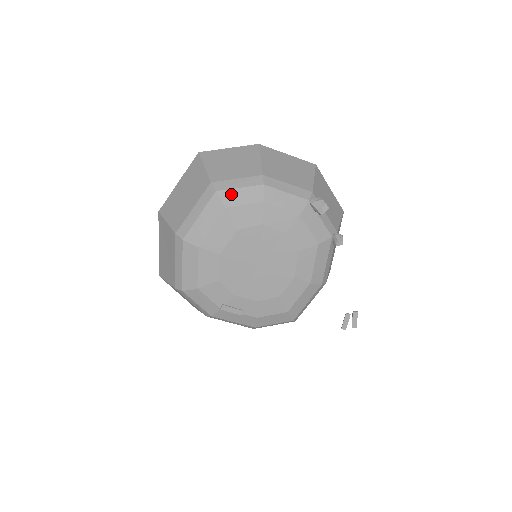
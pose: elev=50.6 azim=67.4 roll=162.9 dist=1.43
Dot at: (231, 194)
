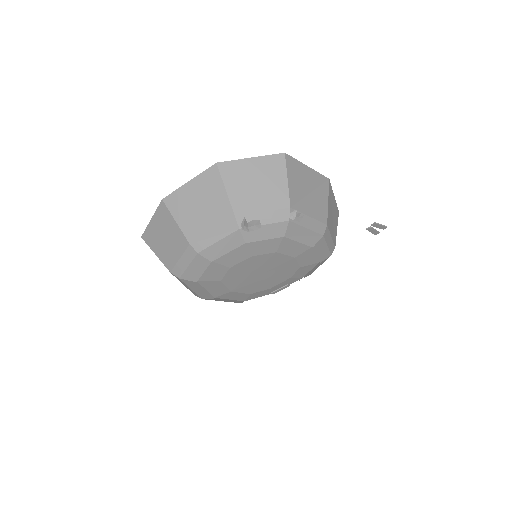
Dot at: (189, 273)
